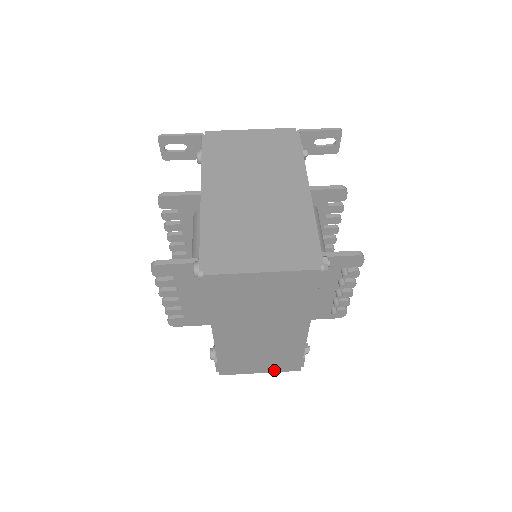
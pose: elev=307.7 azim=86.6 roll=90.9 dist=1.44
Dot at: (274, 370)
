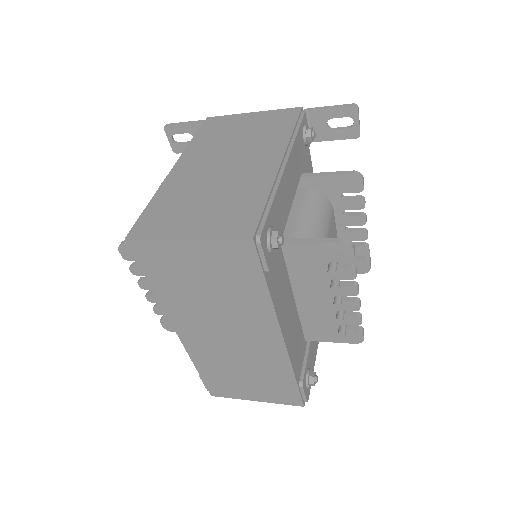
Dot at: (271, 399)
